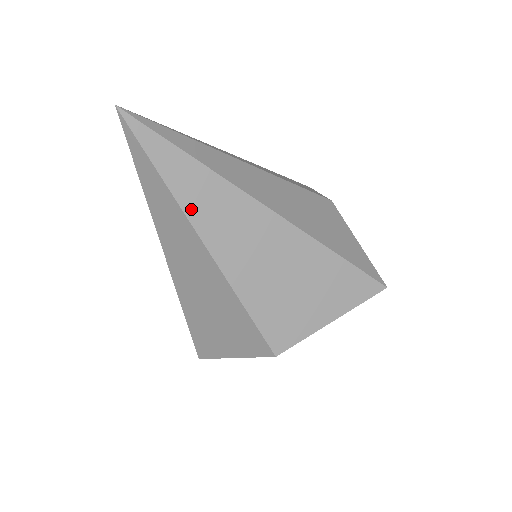
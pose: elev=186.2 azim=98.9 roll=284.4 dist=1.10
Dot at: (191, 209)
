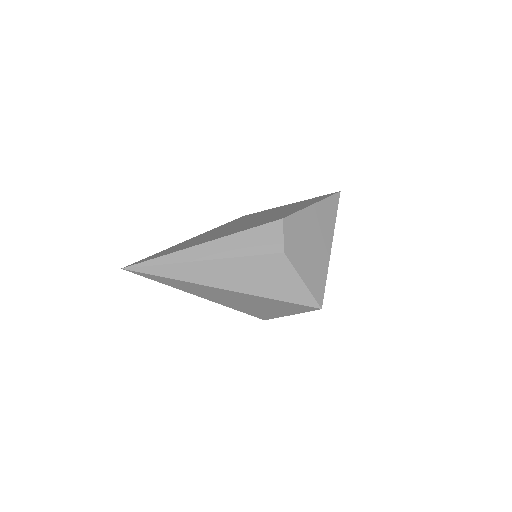
Dot at: (184, 290)
